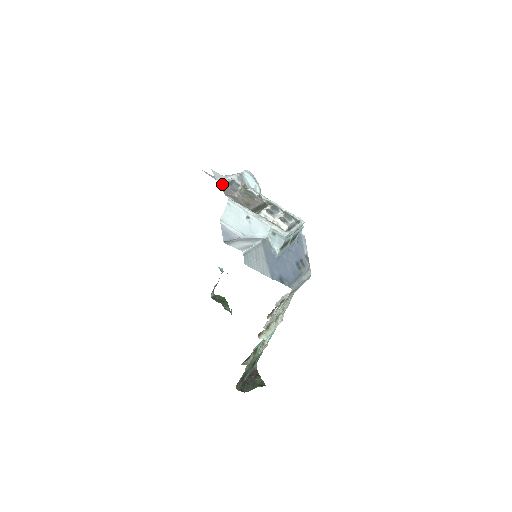
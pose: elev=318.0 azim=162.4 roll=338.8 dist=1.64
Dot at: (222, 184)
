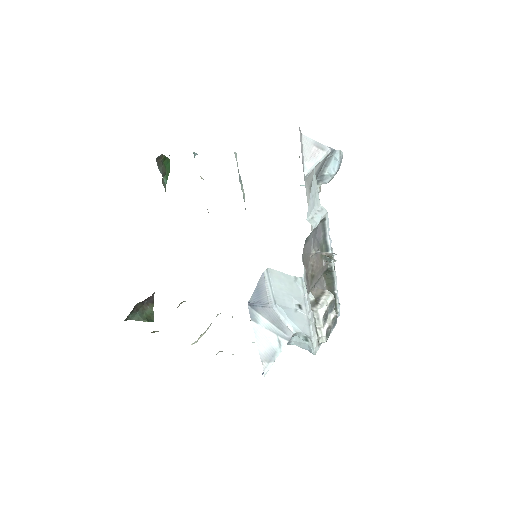
Dot at: (311, 232)
